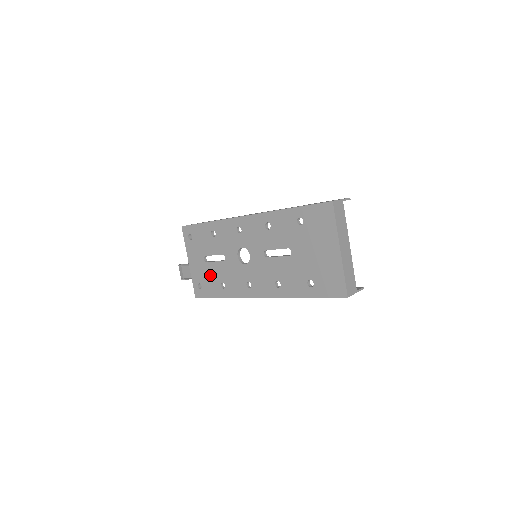
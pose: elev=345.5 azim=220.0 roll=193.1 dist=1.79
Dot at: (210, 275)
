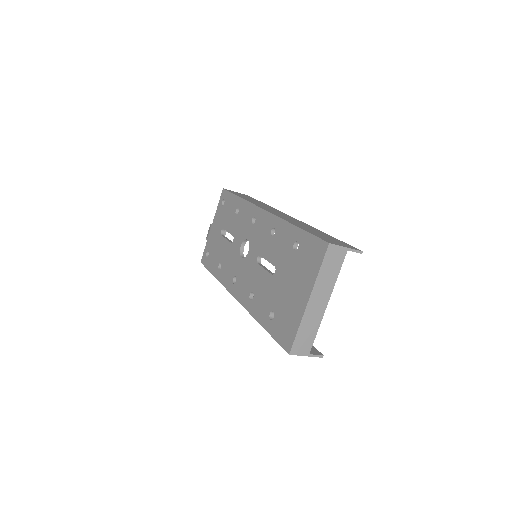
Dot at: (217, 249)
